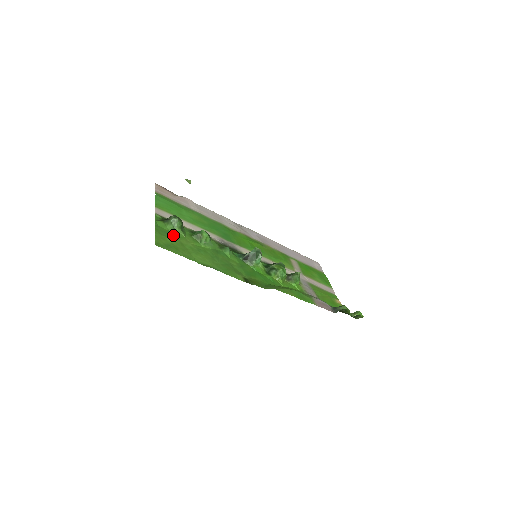
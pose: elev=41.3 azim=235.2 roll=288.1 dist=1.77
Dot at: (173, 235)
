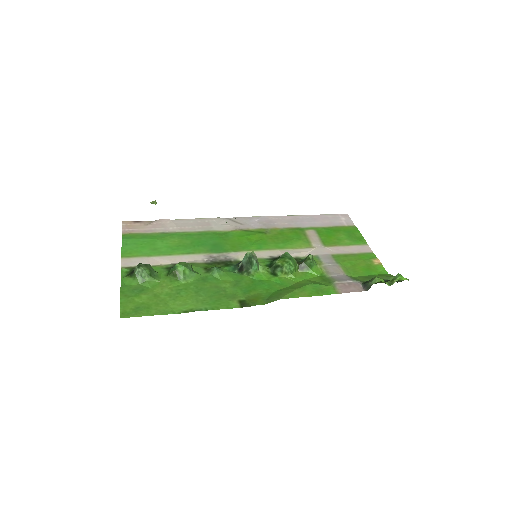
Dot at: (144, 288)
